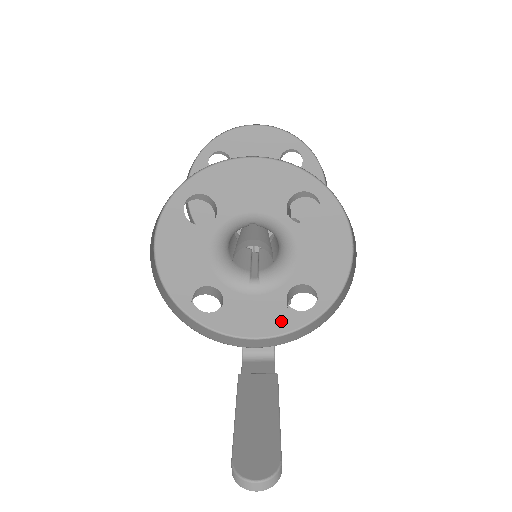
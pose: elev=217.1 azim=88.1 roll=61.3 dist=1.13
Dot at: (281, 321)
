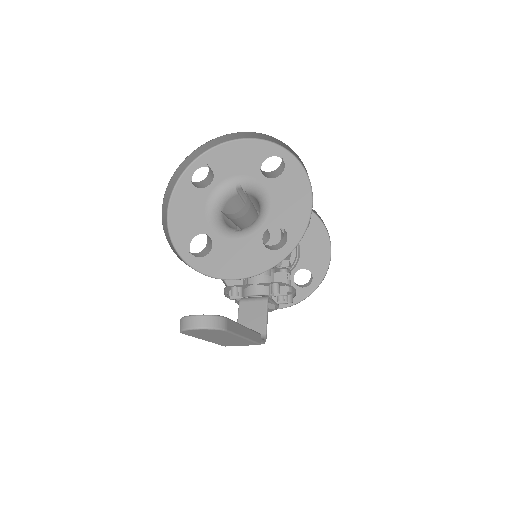
Dot at: (258, 261)
